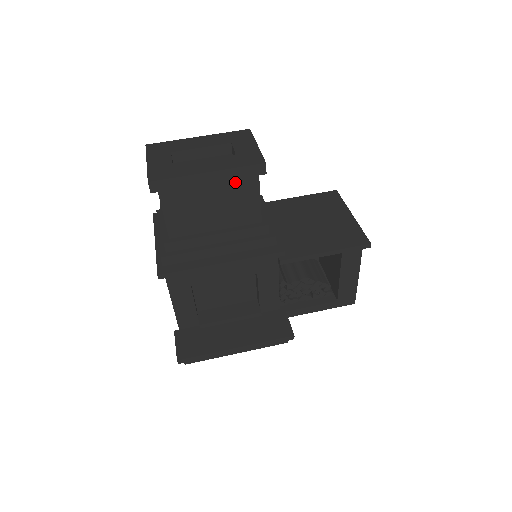
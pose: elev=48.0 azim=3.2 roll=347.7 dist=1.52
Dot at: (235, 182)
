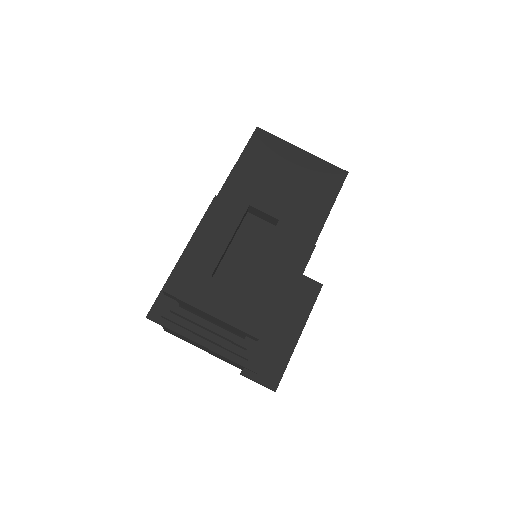
Dot at: occluded
